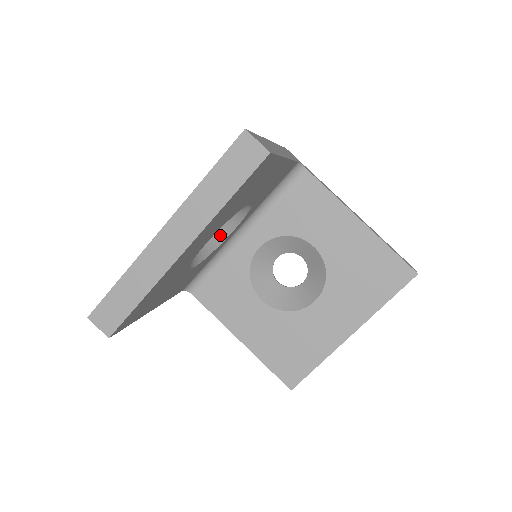
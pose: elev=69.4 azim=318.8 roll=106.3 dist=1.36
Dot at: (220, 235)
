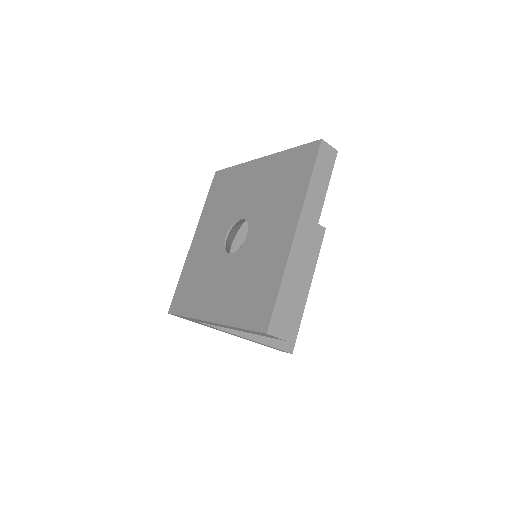
Dot at: (228, 251)
